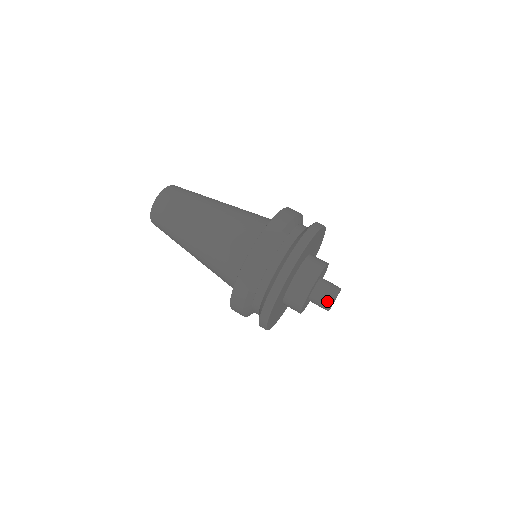
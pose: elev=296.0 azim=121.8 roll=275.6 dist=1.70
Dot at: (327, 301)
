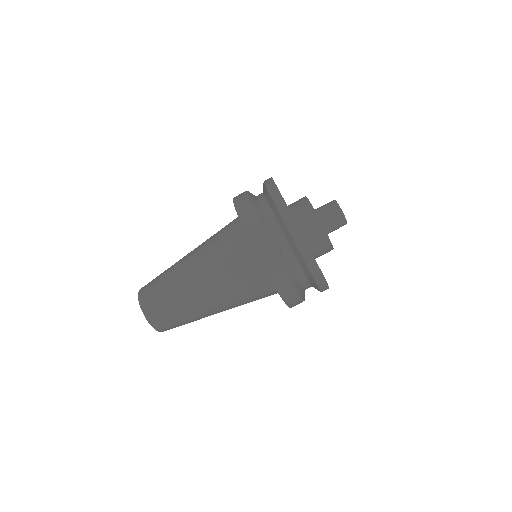
Dot at: occluded
